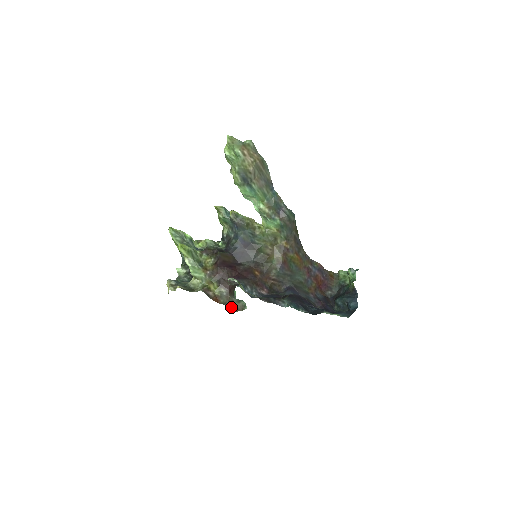
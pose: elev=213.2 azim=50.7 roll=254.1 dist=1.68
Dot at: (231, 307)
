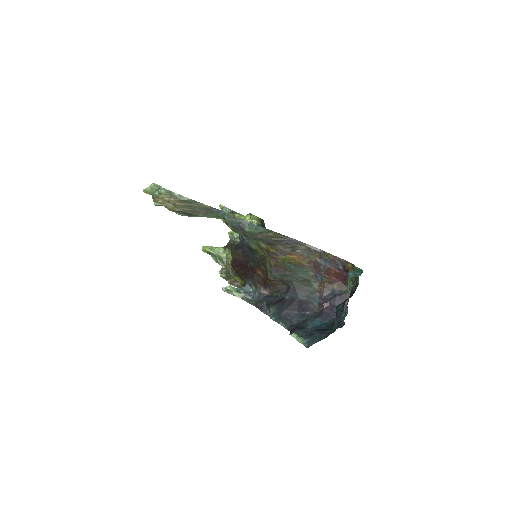
Dot at: occluded
